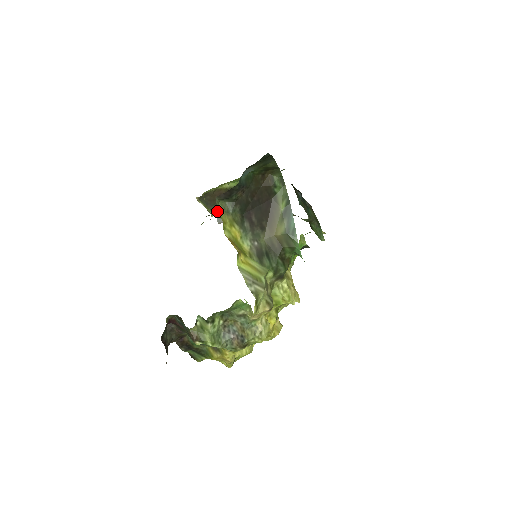
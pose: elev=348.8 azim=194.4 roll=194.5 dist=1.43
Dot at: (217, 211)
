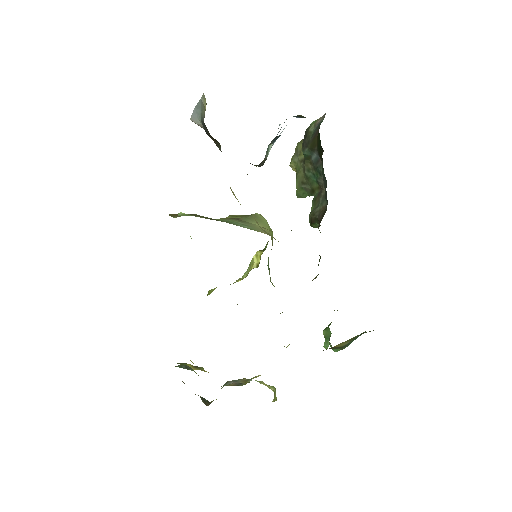
Dot at: occluded
